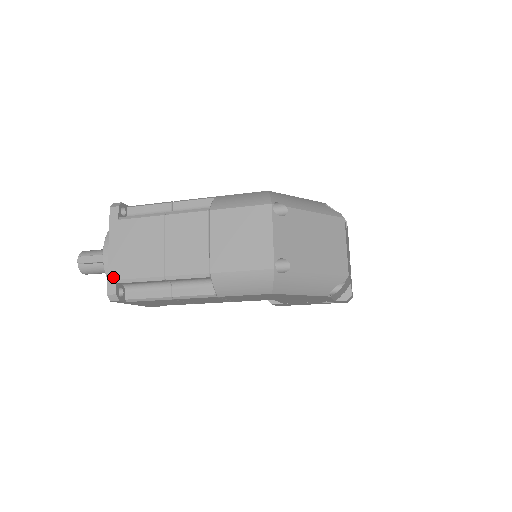
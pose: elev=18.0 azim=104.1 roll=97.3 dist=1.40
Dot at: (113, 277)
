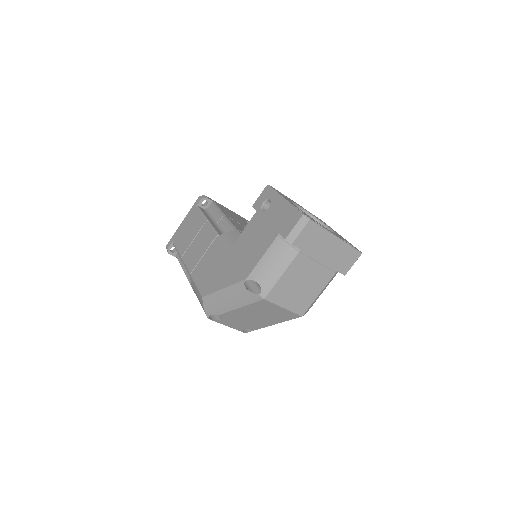
Dot at: occluded
